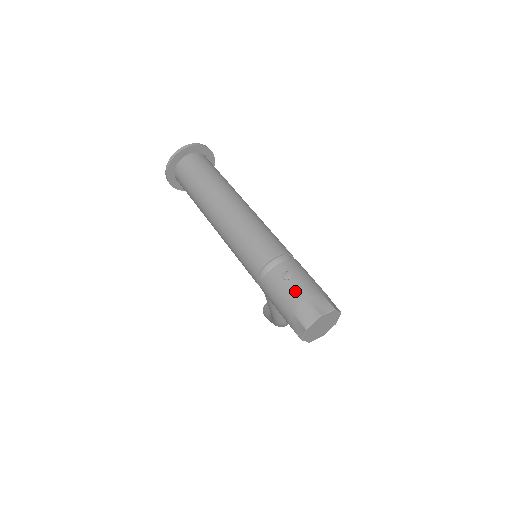
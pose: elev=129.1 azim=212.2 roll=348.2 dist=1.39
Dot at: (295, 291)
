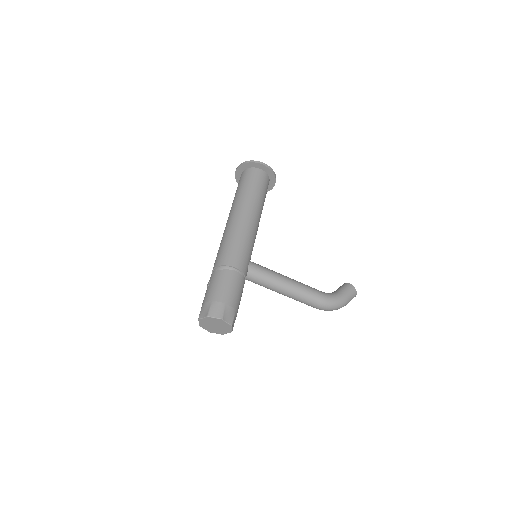
Dot at: (204, 297)
